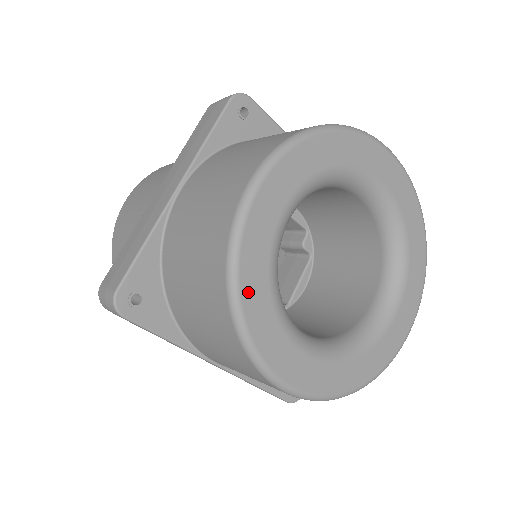
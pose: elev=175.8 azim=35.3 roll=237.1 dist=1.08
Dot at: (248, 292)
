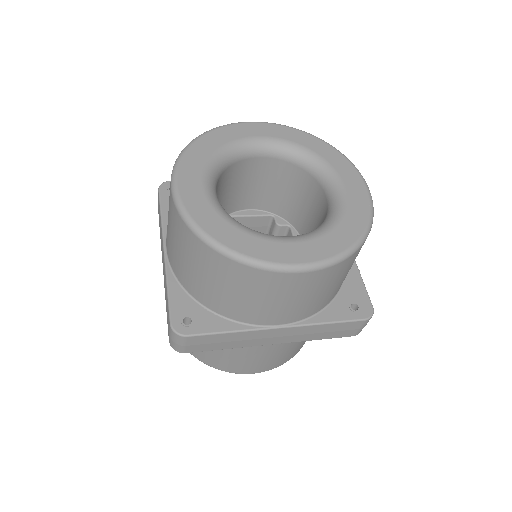
Dot at: (215, 233)
